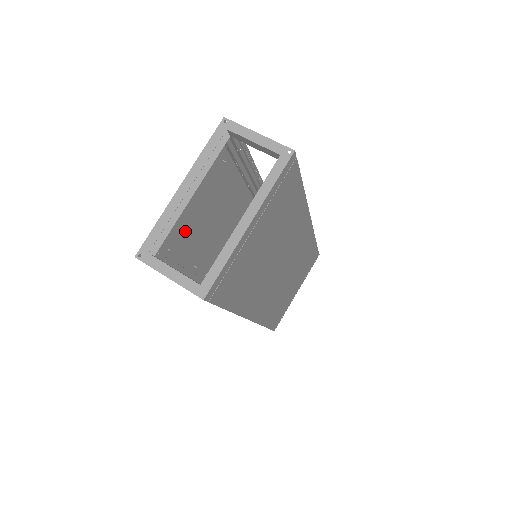
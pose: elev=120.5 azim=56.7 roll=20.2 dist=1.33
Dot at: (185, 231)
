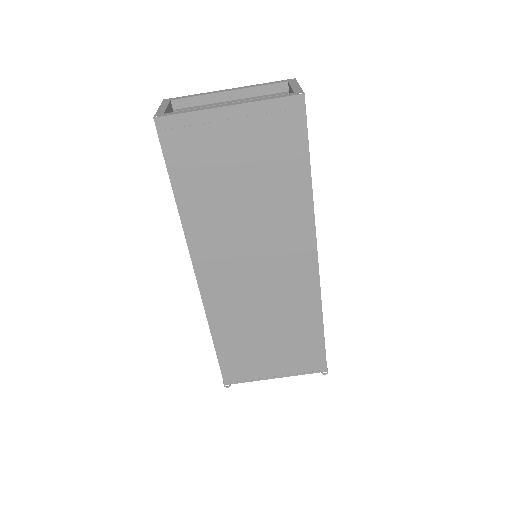
Dot at: occluded
